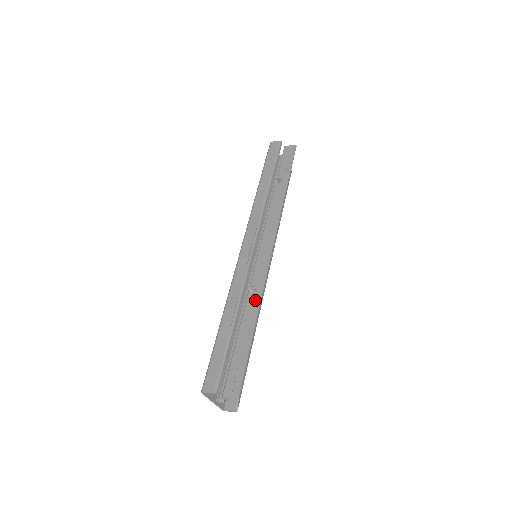
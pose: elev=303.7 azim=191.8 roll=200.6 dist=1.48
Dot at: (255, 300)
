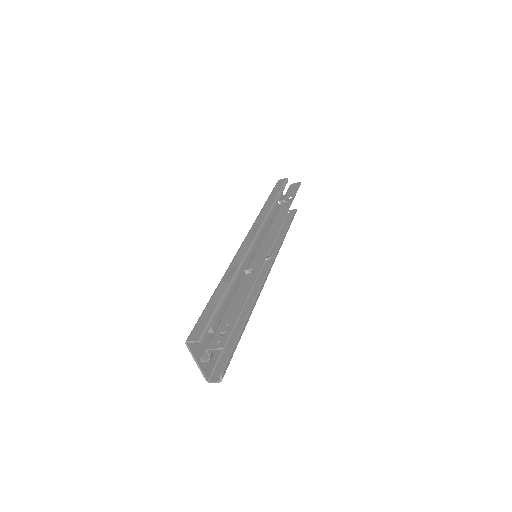
Dot at: (250, 278)
